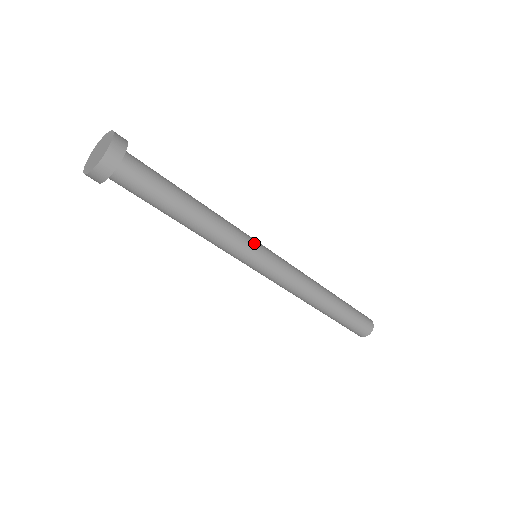
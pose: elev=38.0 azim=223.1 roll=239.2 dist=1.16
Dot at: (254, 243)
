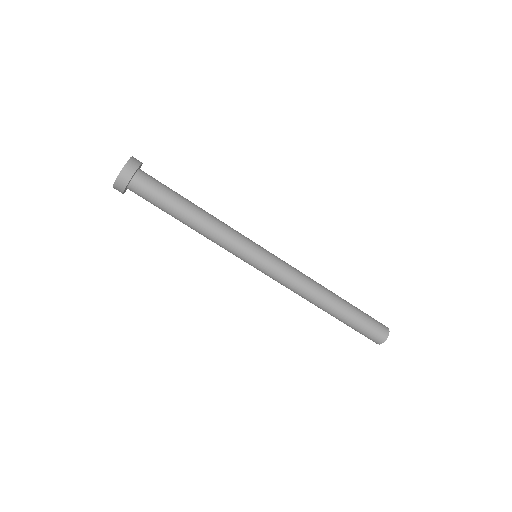
Dot at: (251, 242)
